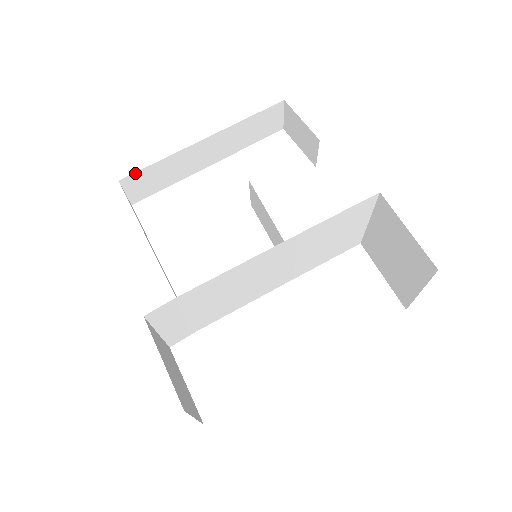
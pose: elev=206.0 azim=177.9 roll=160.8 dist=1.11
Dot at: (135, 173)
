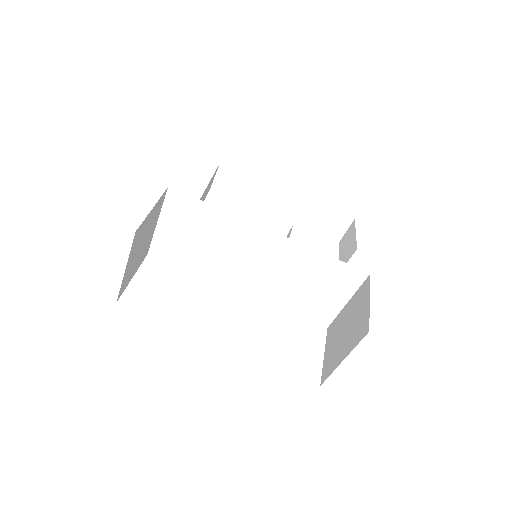
Dot at: (233, 168)
